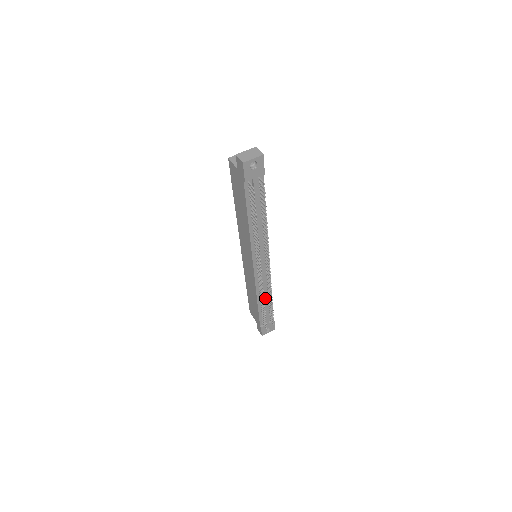
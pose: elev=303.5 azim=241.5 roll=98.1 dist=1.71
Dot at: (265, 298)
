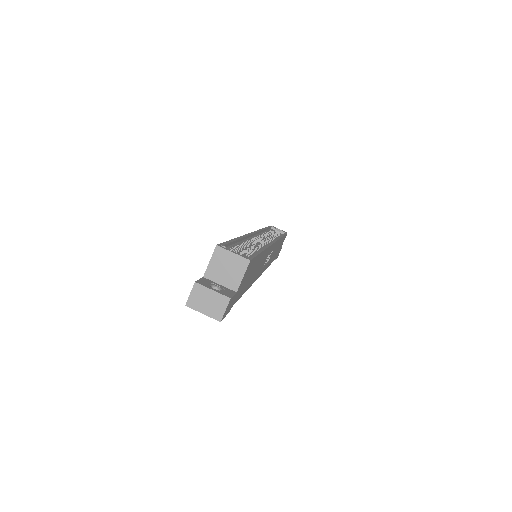
Dot at: occluded
